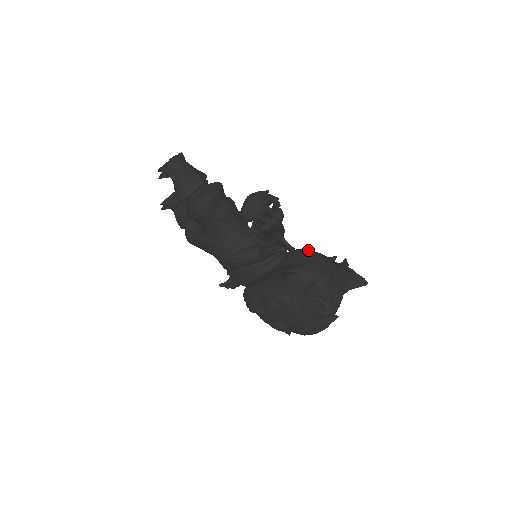
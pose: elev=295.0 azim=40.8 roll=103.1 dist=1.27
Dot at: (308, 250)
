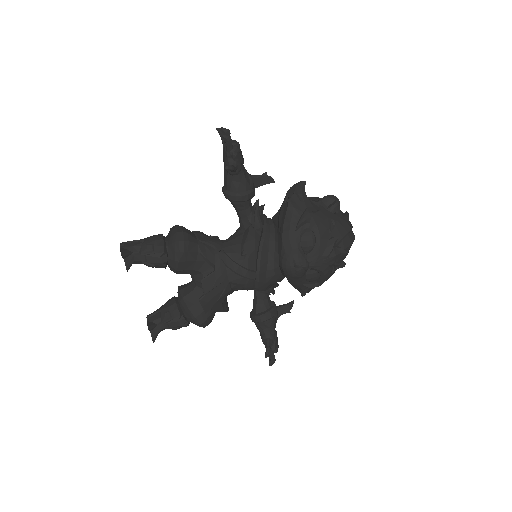
Dot at: occluded
